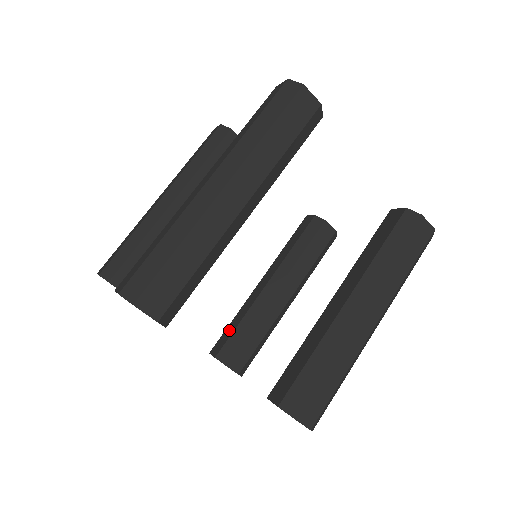
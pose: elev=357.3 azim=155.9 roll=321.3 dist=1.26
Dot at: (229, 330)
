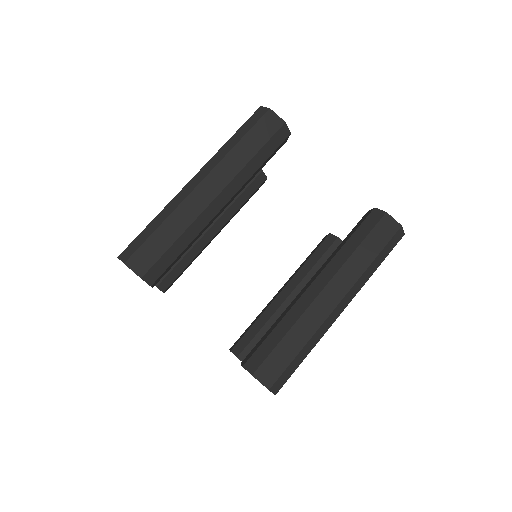
Dot at: (246, 330)
